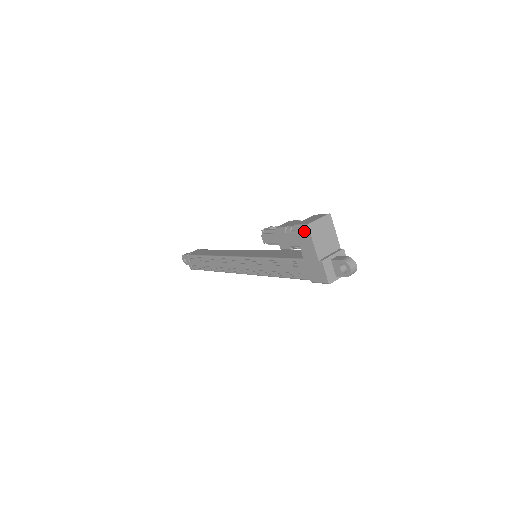
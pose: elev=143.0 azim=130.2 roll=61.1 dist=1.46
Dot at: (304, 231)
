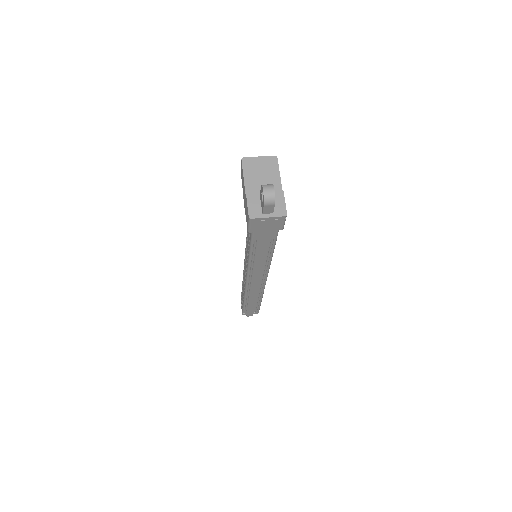
Dot at: (241, 169)
